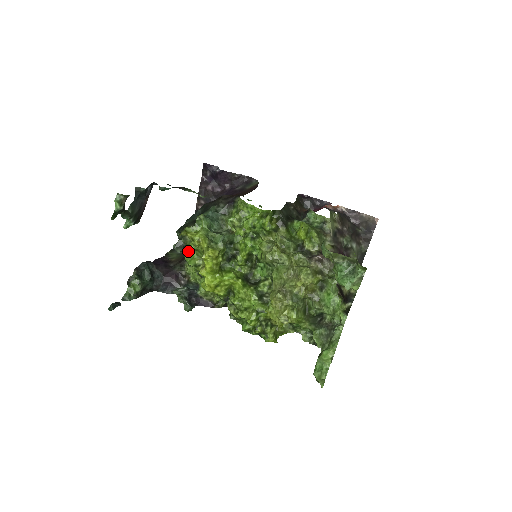
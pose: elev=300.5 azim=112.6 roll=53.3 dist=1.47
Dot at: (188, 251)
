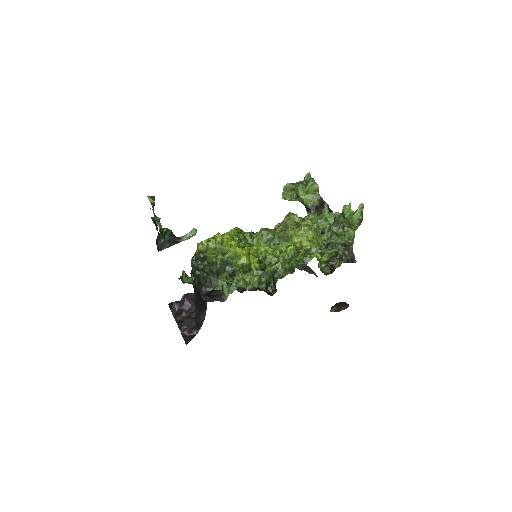
Dot at: (210, 254)
